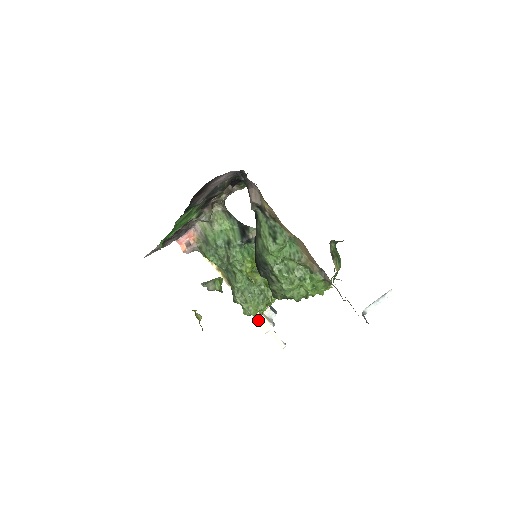
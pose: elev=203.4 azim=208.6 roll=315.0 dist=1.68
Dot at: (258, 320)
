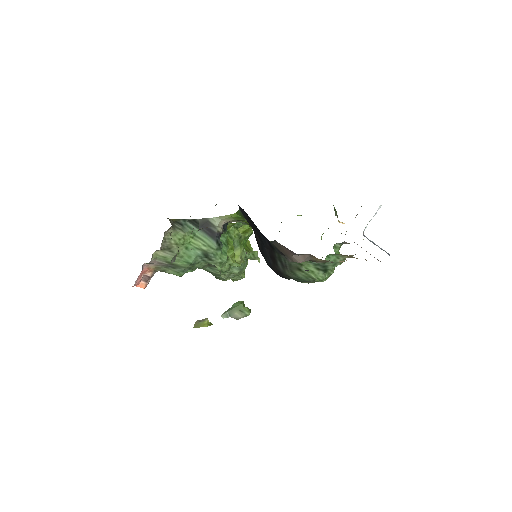
Dot at: occluded
